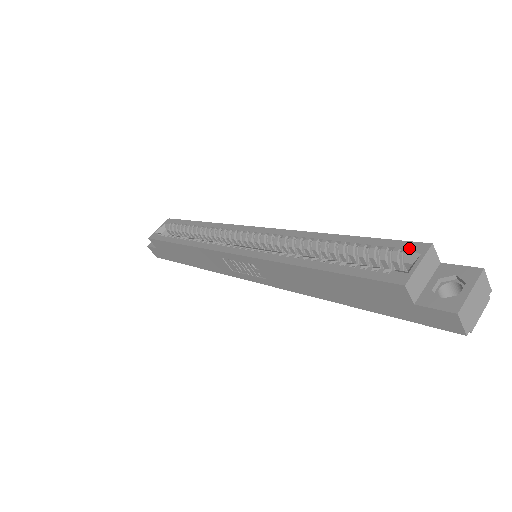
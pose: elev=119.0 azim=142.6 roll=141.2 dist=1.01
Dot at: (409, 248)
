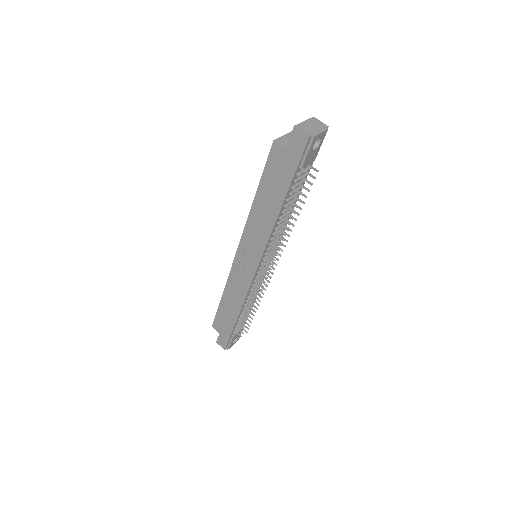
Dot at: occluded
